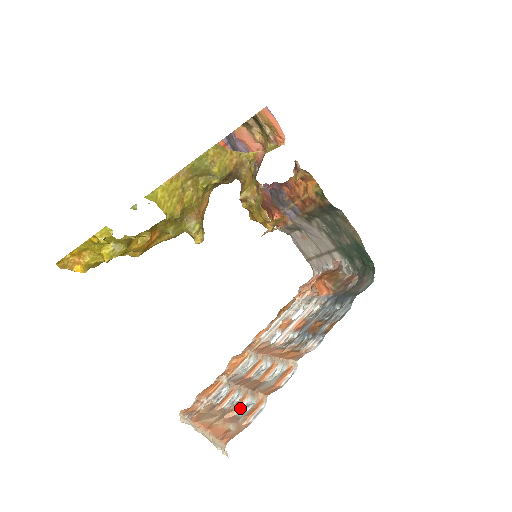
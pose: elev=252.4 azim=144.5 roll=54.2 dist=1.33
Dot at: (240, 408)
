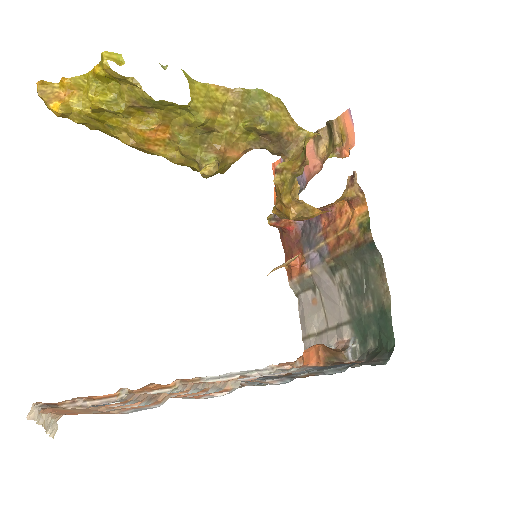
Dot at: occluded
